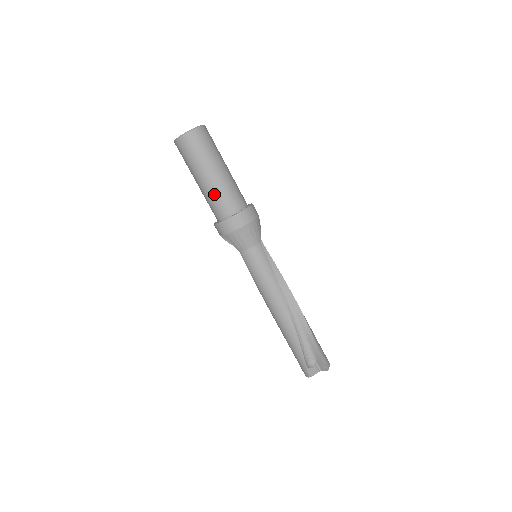
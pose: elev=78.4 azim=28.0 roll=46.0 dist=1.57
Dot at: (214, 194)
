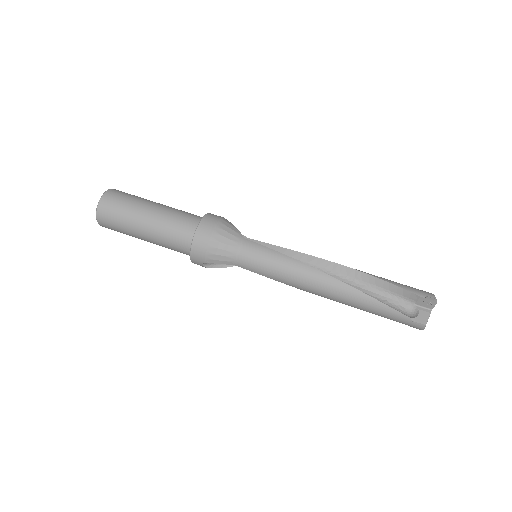
Dot at: (163, 234)
